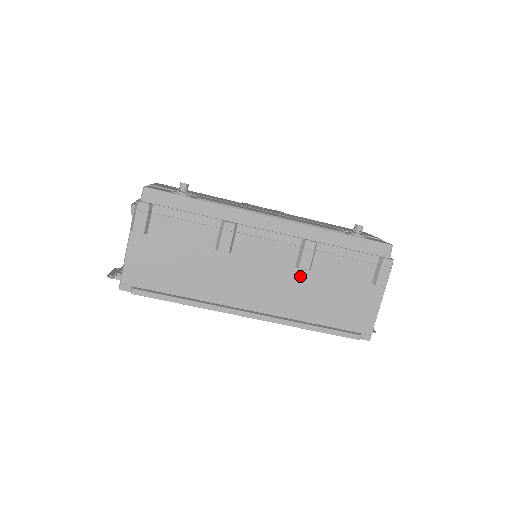
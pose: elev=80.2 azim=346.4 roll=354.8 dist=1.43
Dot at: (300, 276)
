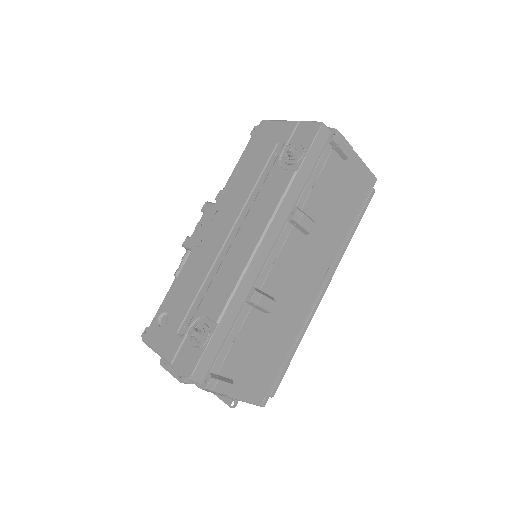
Dot at: (313, 232)
